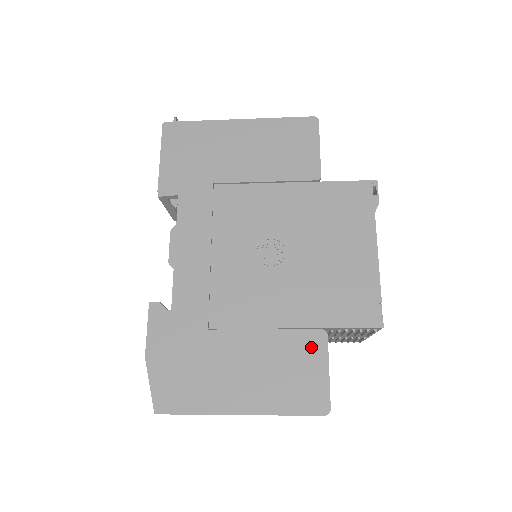
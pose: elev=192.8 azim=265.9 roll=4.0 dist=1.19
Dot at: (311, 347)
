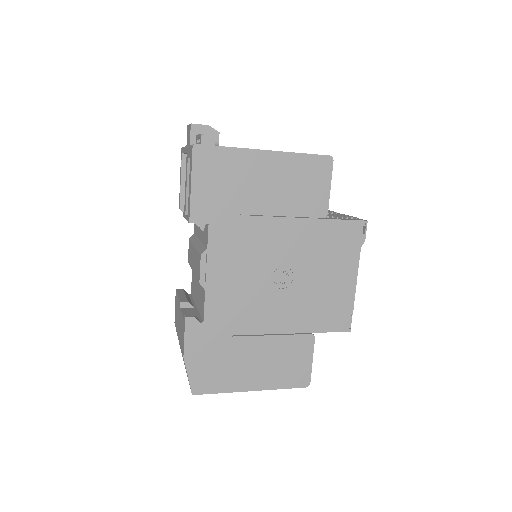
Dot at: (303, 346)
